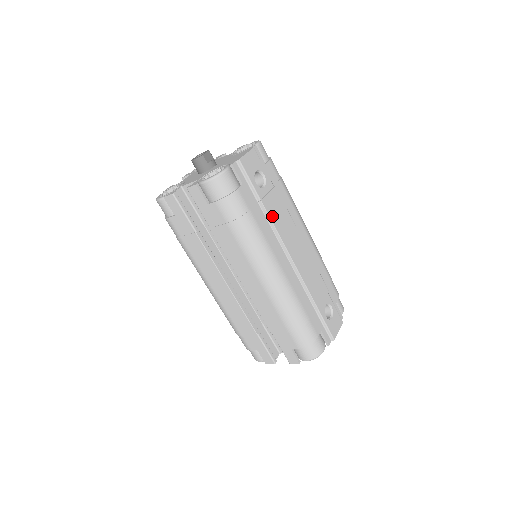
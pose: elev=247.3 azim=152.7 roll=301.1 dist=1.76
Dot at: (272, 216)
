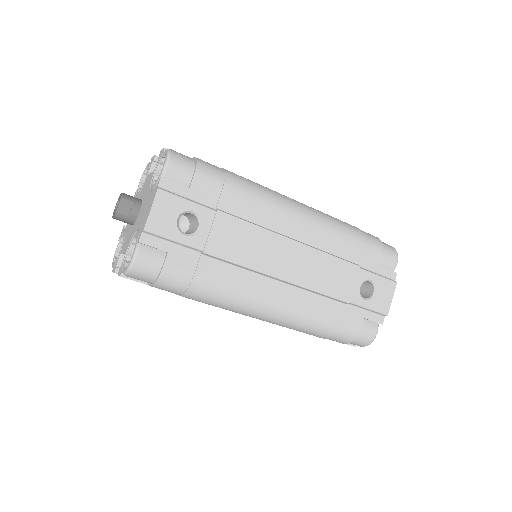
Dot at: (229, 256)
